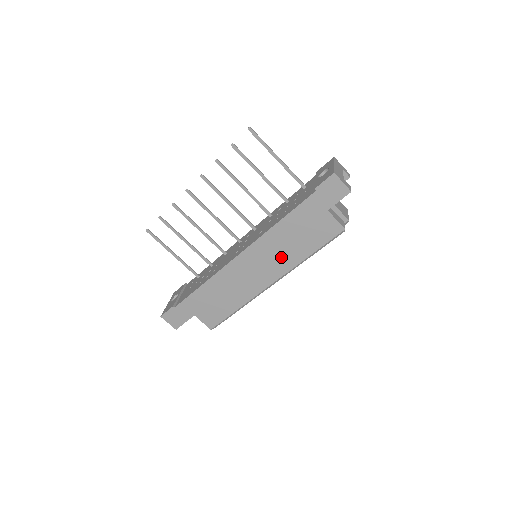
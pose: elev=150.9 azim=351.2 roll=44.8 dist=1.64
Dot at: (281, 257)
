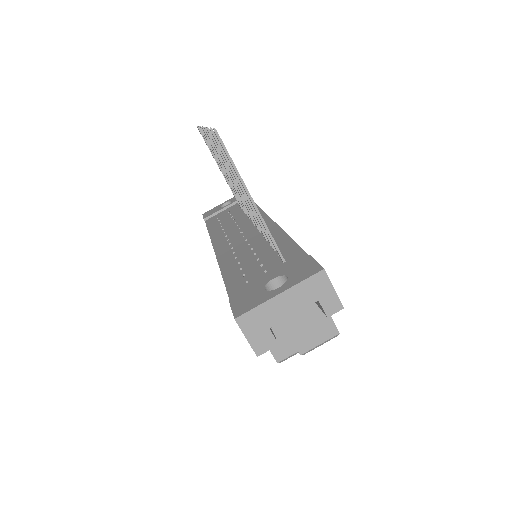
Dot at: occluded
